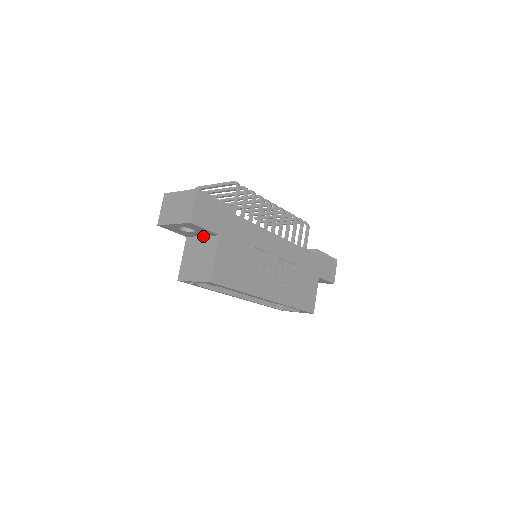
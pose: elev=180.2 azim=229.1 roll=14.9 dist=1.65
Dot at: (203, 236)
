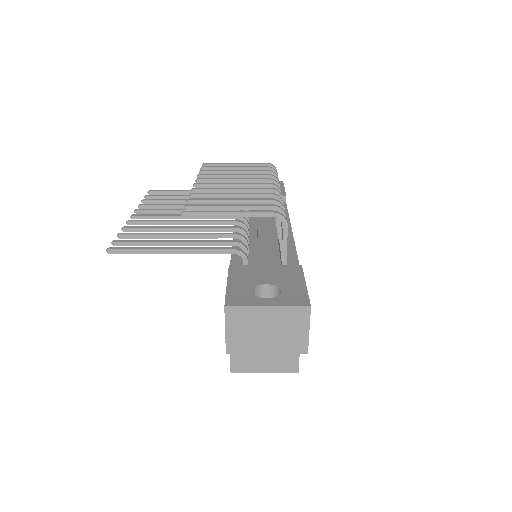
Dot at: occluded
